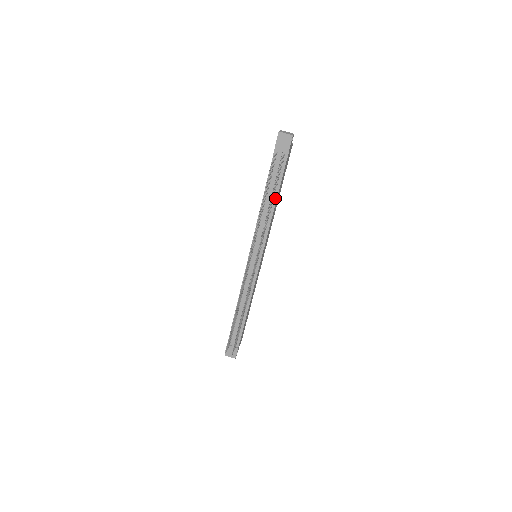
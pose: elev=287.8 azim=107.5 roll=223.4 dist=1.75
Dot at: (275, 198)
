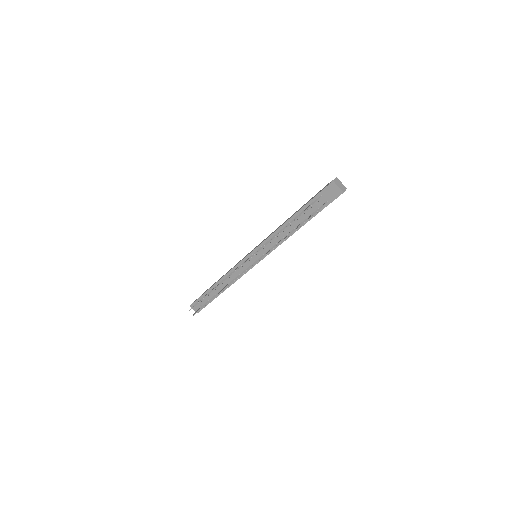
Dot at: occluded
